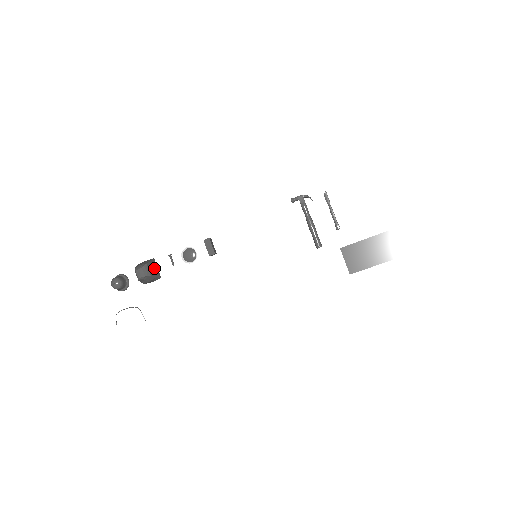
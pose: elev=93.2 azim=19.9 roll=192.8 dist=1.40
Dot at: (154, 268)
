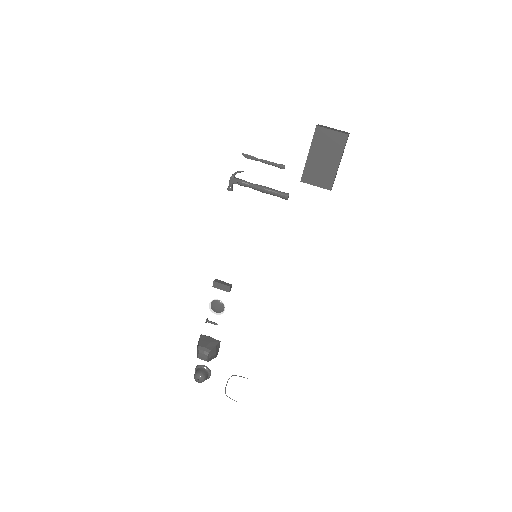
Dot at: (208, 341)
